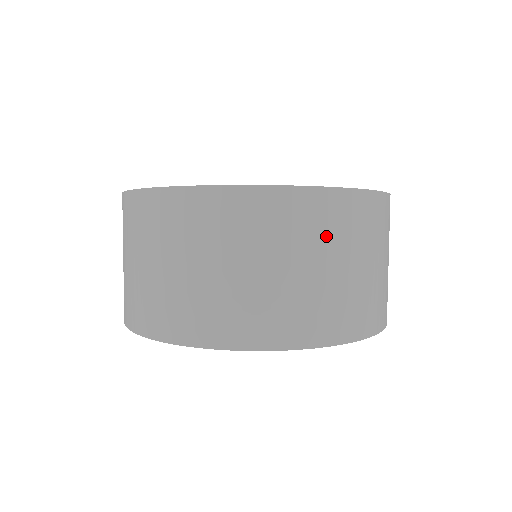
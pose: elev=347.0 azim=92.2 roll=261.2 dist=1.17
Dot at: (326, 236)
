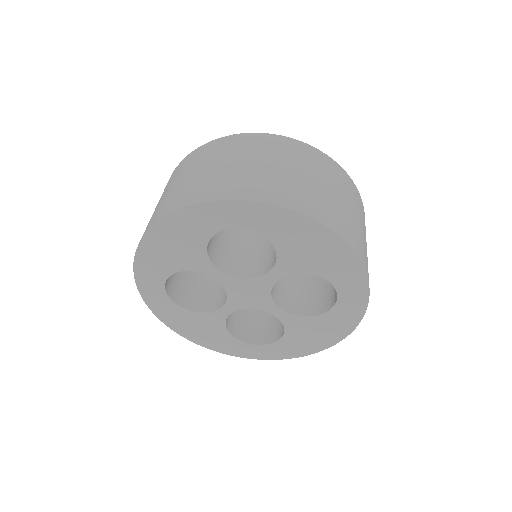
Dot at: (301, 160)
